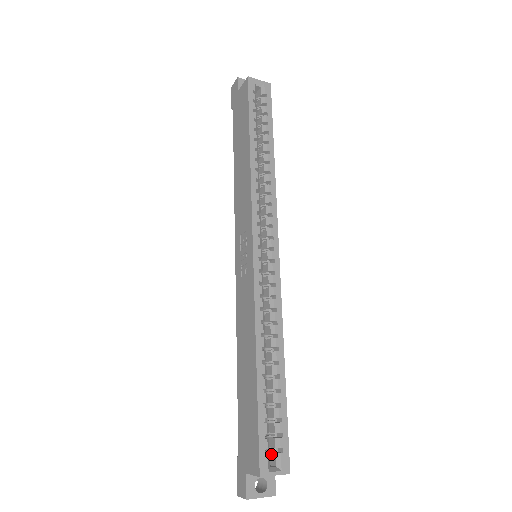
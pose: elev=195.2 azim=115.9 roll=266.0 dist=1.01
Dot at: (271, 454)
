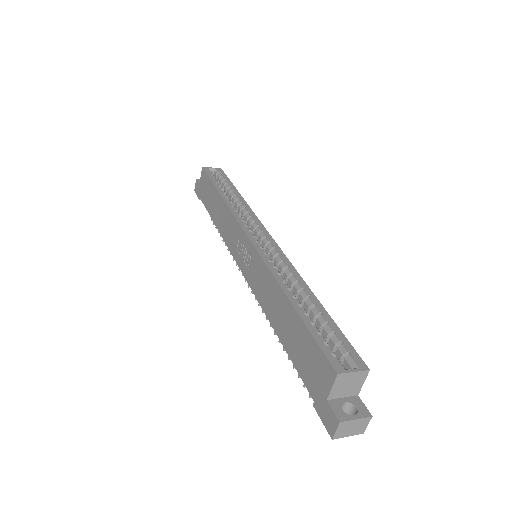
Dot at: occluded
